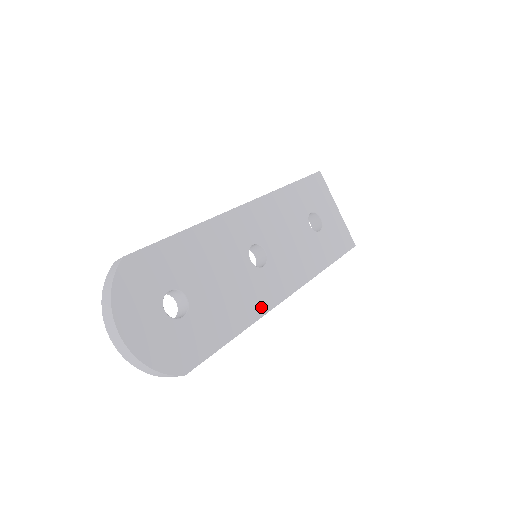
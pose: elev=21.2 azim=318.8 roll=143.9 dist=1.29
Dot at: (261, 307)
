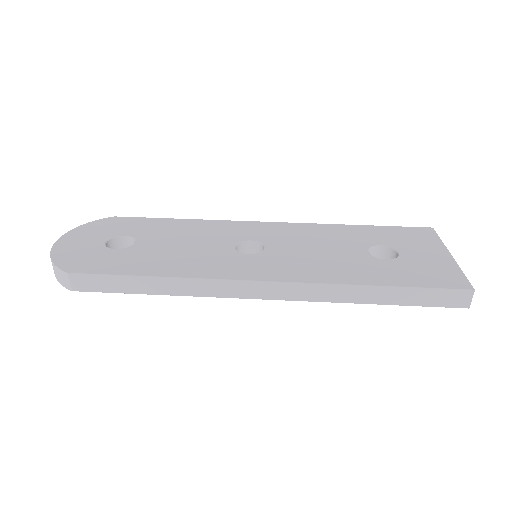
Dot at: (209, 273)
